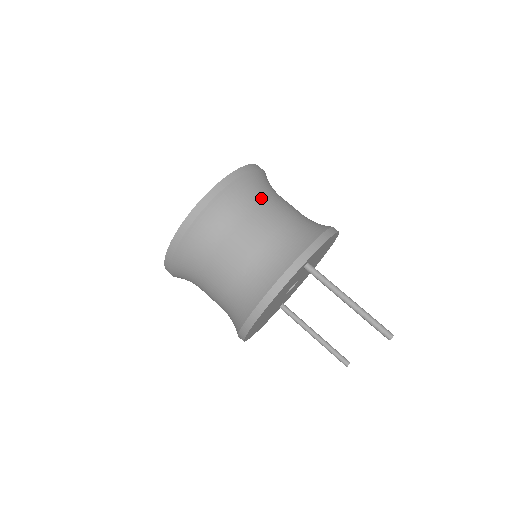
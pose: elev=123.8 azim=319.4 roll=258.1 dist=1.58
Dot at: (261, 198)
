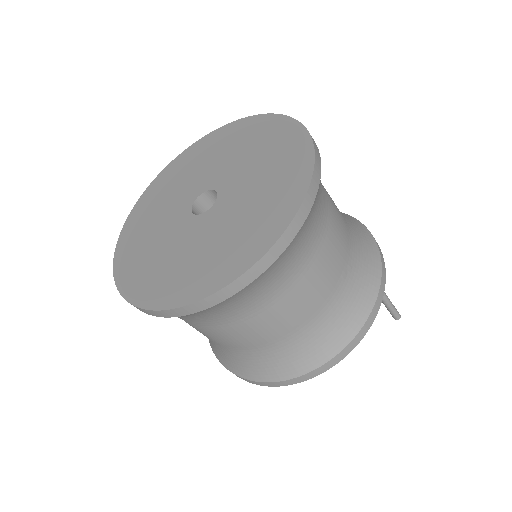
Dot at: occluded
